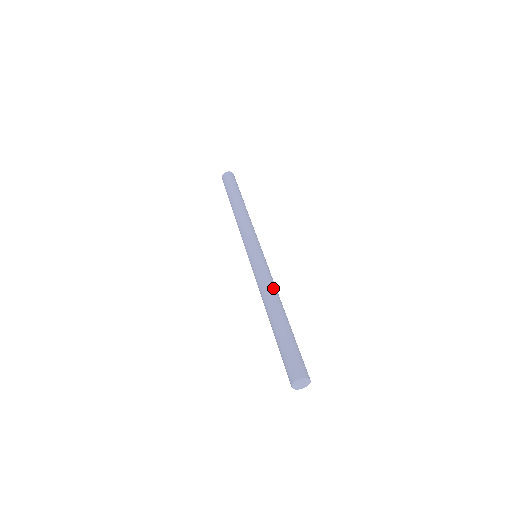
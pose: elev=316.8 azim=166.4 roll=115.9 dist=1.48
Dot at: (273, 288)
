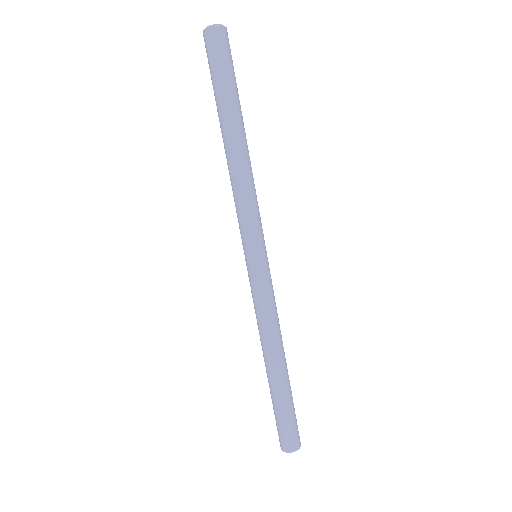
Dot at: (272, 330)
